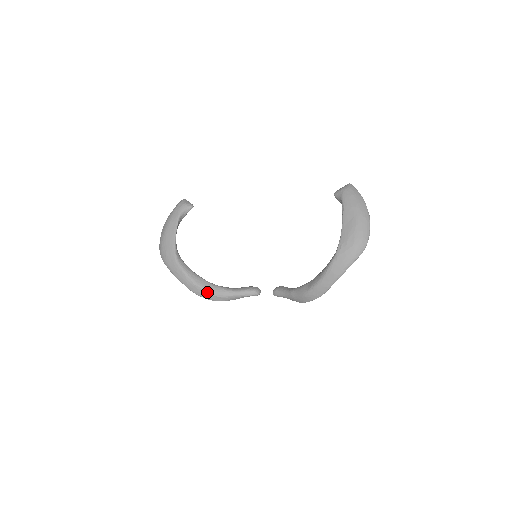
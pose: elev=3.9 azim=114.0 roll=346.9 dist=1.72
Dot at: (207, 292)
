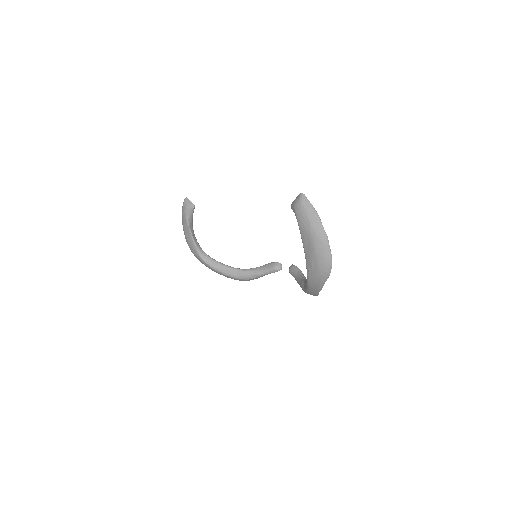
Dot at: (237, 279)
